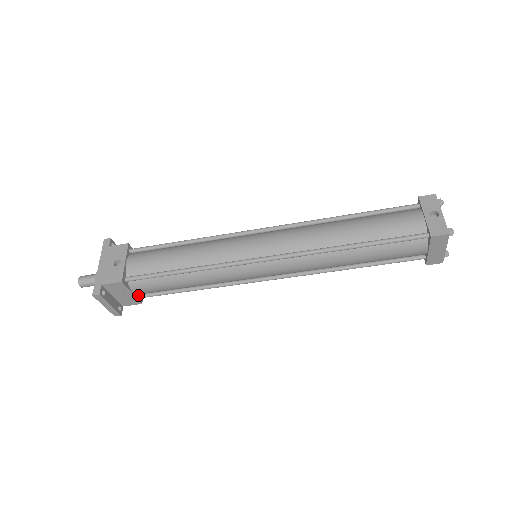
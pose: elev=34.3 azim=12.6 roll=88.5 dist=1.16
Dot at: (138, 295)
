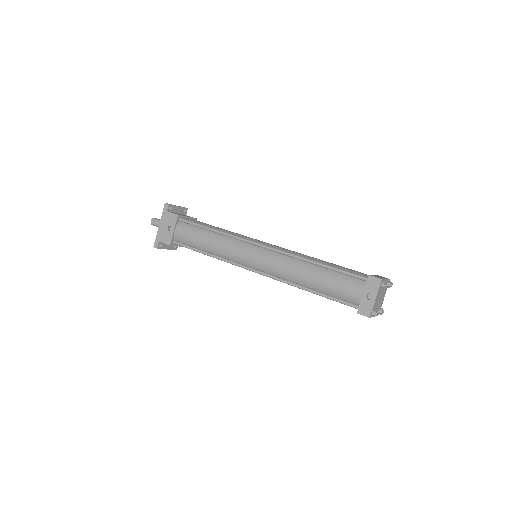
Dot at: occluded
